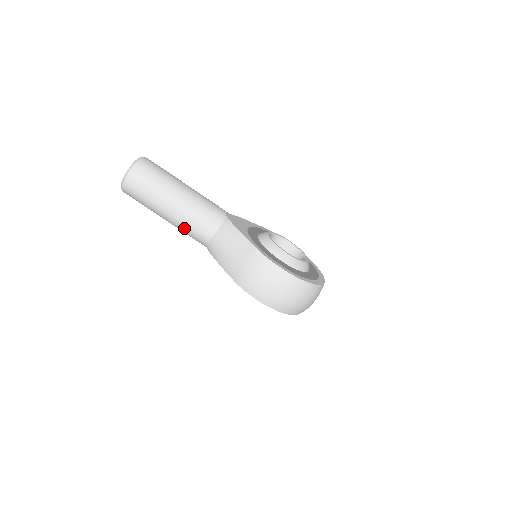
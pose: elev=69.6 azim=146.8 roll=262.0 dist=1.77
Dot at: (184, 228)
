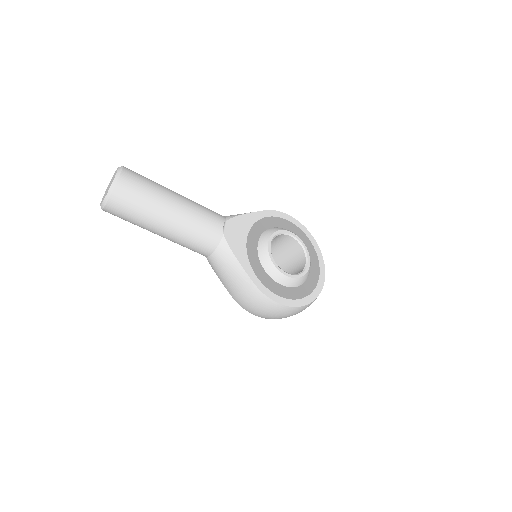
Dot at: occluded
